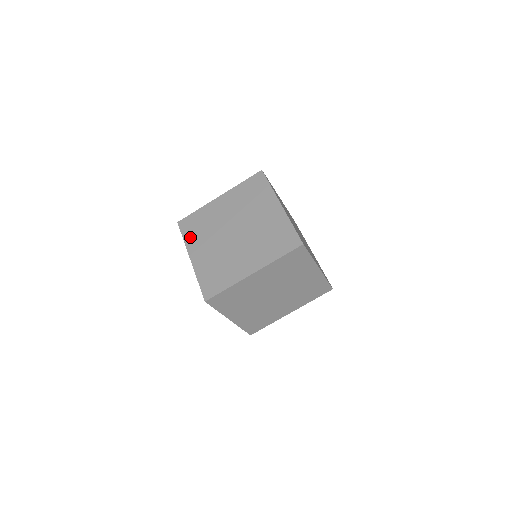
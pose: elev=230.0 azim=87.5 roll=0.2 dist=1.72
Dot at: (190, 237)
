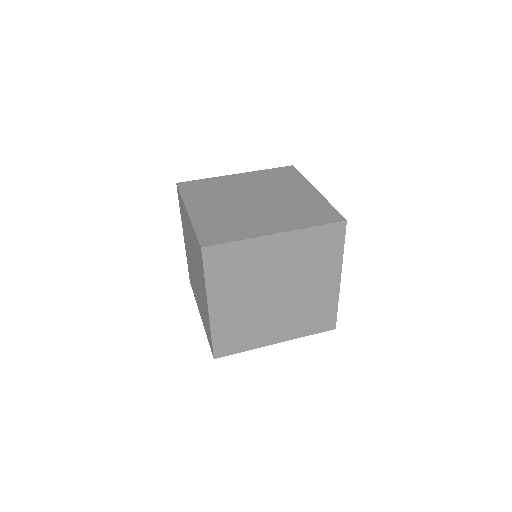
Dot at: (191, 195)
